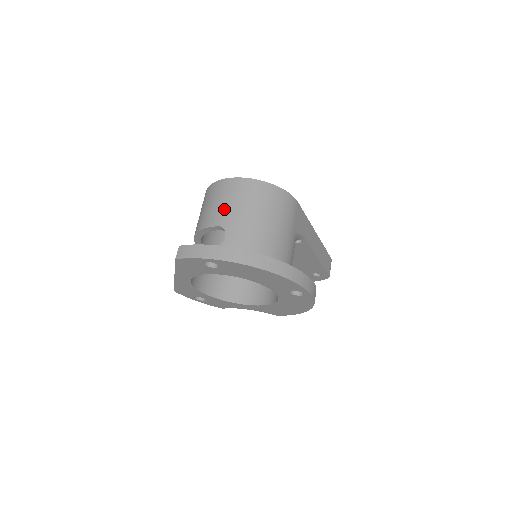
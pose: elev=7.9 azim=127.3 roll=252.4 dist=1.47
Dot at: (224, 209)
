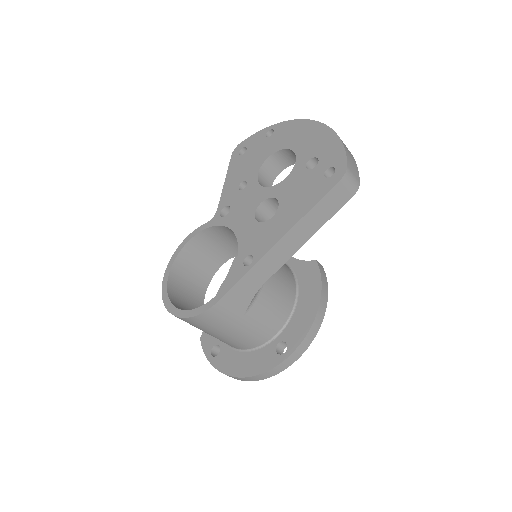
Dot at: occluded
